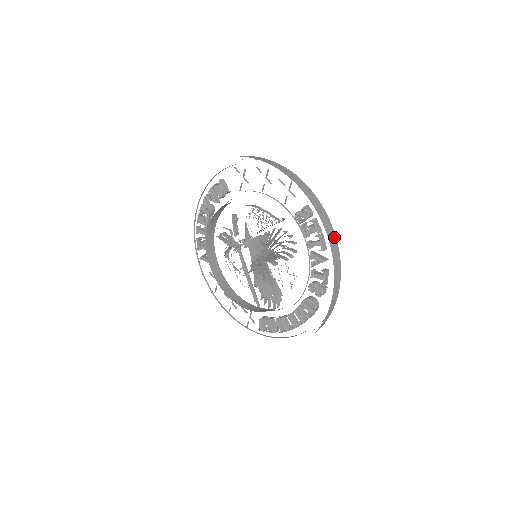
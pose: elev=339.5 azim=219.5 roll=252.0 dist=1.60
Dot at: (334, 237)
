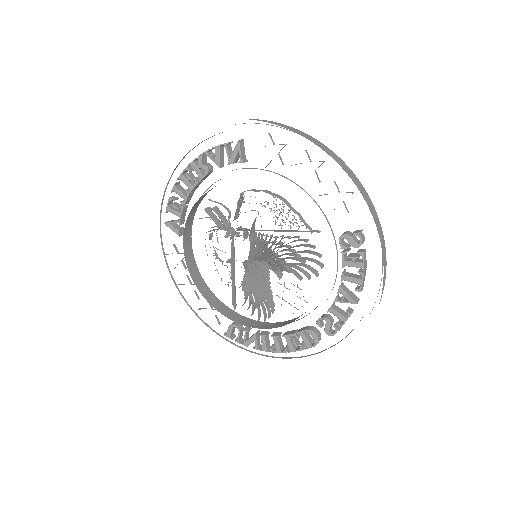
Dot at: (384, 284)
